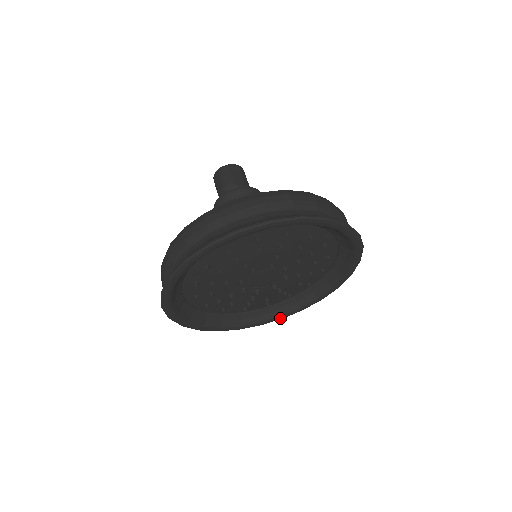
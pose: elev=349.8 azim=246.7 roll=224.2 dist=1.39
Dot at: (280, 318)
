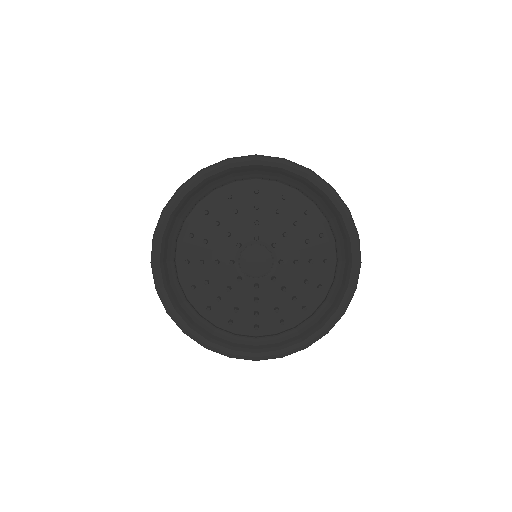
Dot at: (302, 345)
